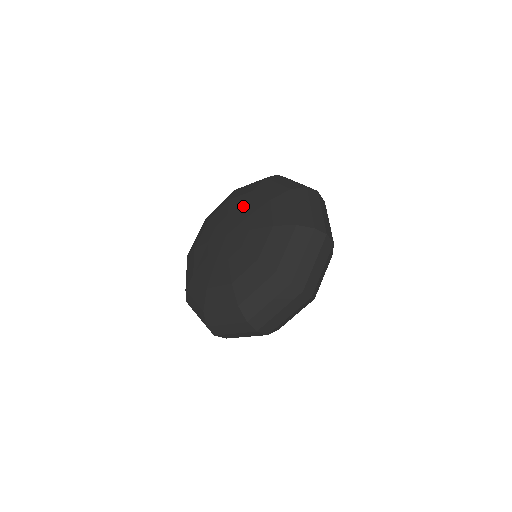
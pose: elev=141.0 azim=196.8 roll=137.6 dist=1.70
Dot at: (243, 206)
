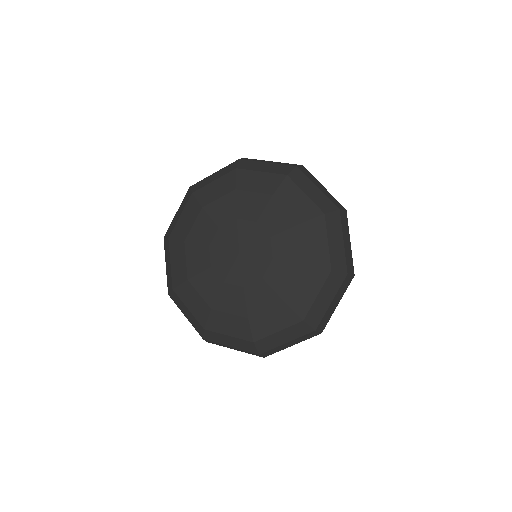
Dot at: (237, 212)
